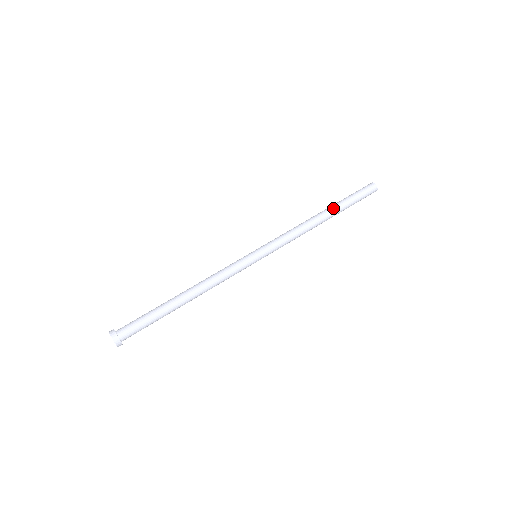
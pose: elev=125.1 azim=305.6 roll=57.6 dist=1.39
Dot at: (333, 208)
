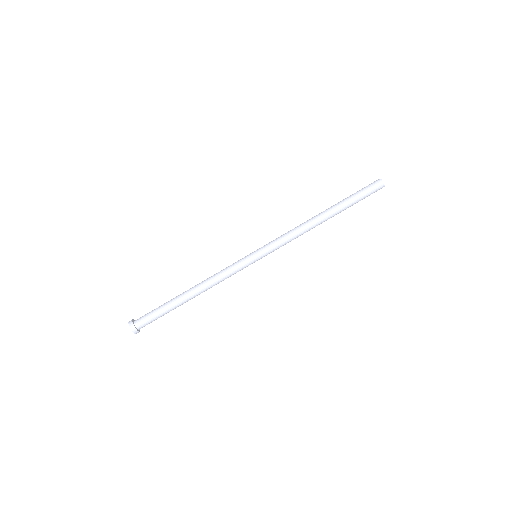
Dot at: (334, 208)
